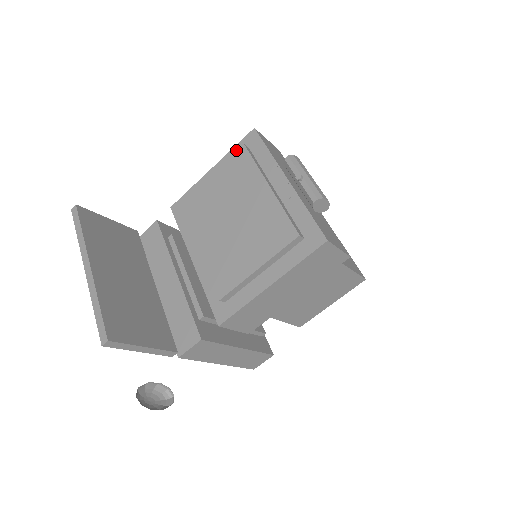
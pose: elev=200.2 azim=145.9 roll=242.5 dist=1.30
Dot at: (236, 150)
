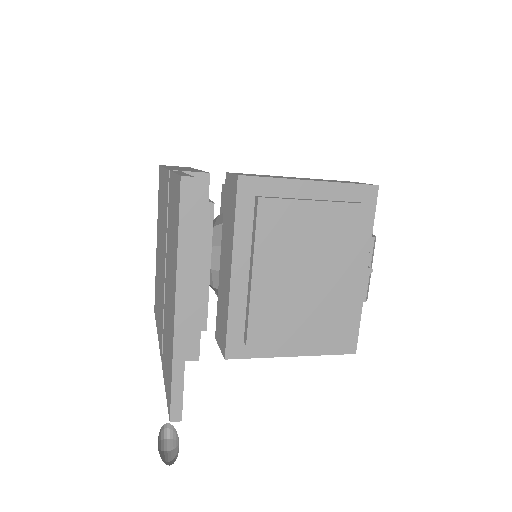
Dot at: (349, 190)
